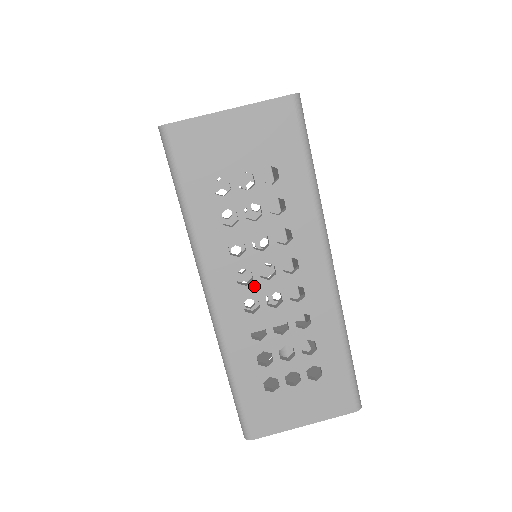
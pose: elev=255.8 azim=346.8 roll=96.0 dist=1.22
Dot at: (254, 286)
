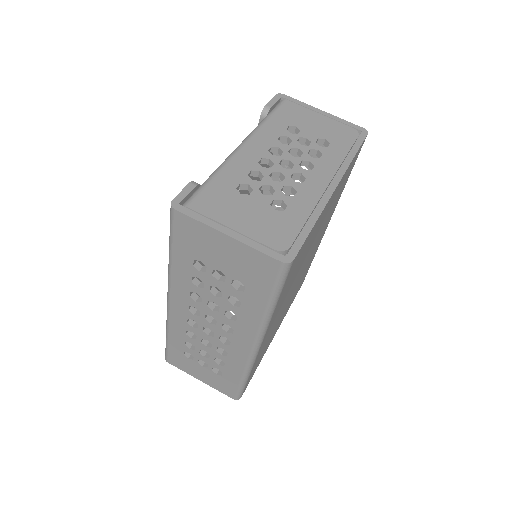
Dot at: (199, 318)
